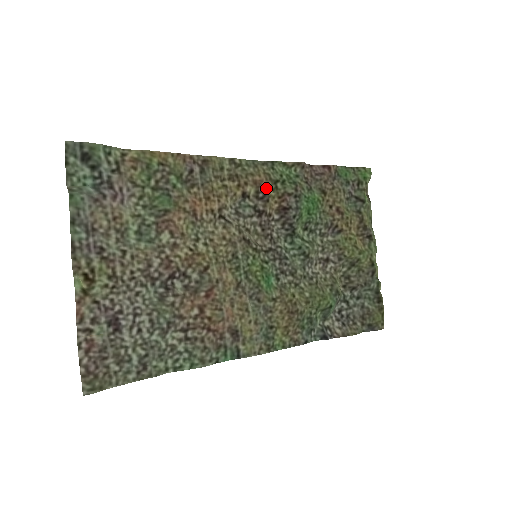
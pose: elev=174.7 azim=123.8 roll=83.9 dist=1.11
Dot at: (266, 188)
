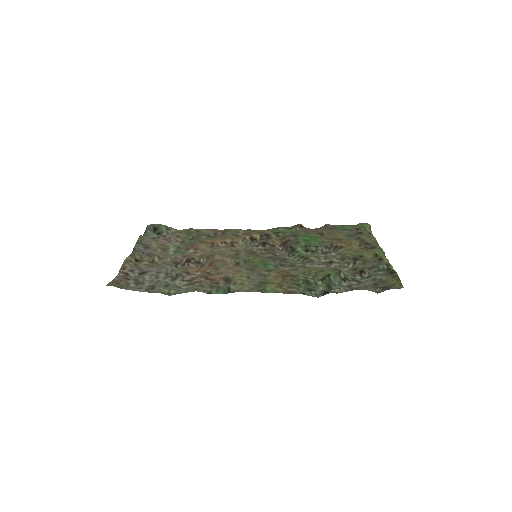
Dot at: (268, 234)
